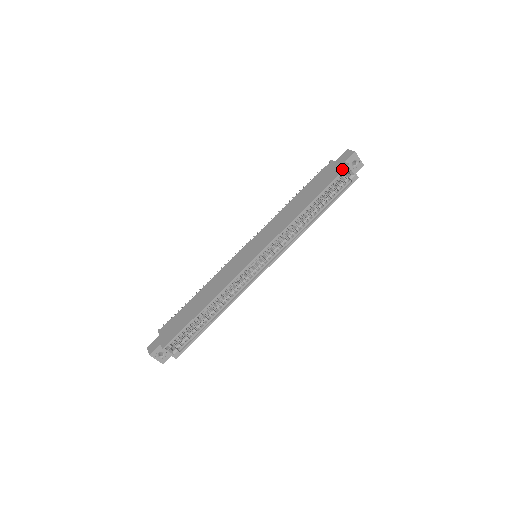
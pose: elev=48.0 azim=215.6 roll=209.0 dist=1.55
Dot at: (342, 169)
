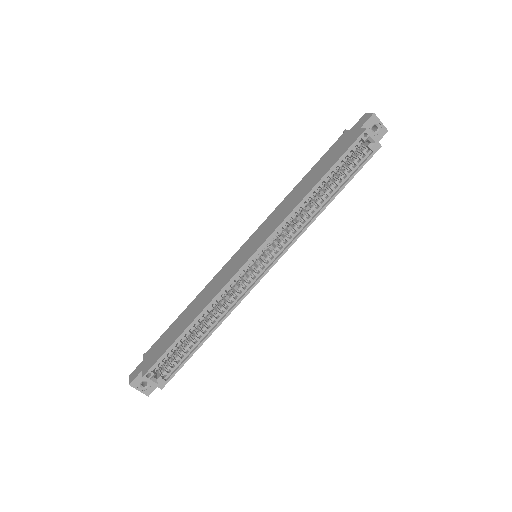
Dot at: (357, 136)
